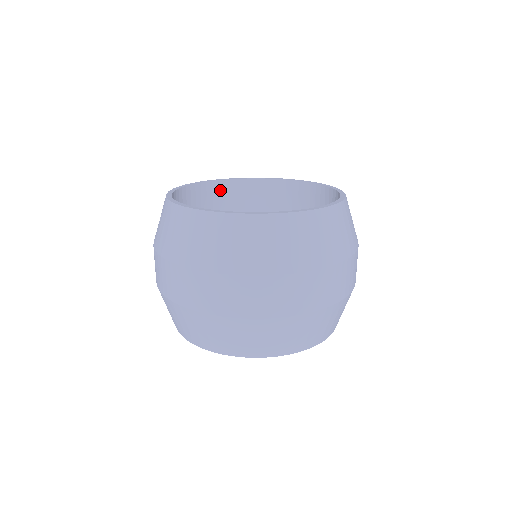
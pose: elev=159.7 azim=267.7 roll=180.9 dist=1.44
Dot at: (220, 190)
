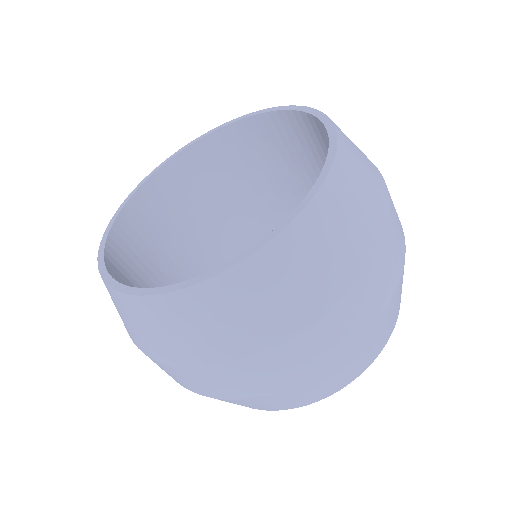
Dot at: (224, 141)
